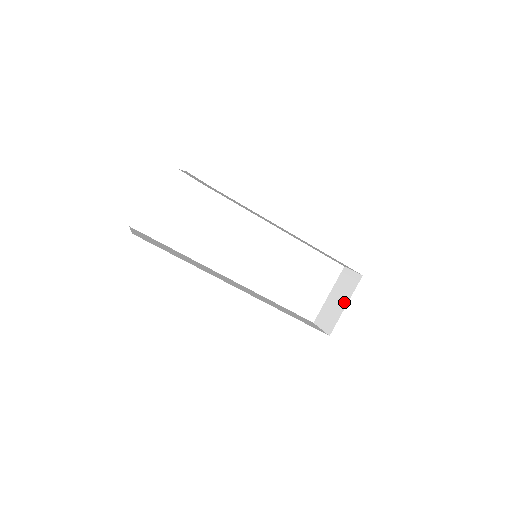
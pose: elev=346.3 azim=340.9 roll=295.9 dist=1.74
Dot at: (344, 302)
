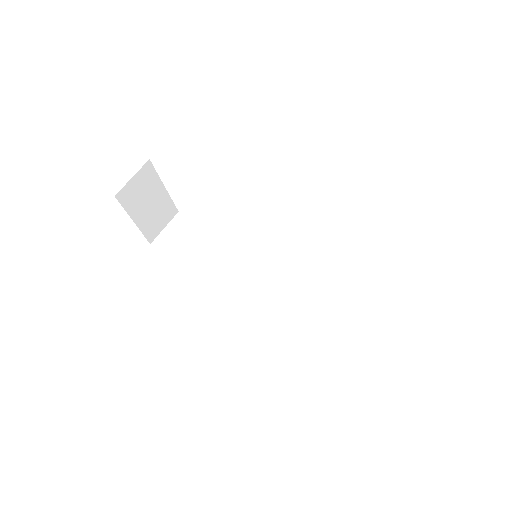
Dot at: occluded
